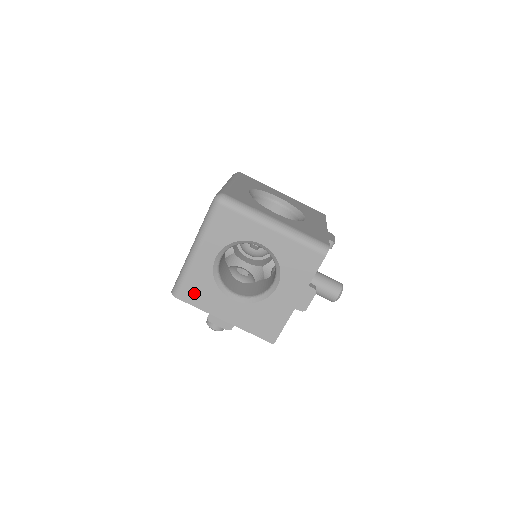
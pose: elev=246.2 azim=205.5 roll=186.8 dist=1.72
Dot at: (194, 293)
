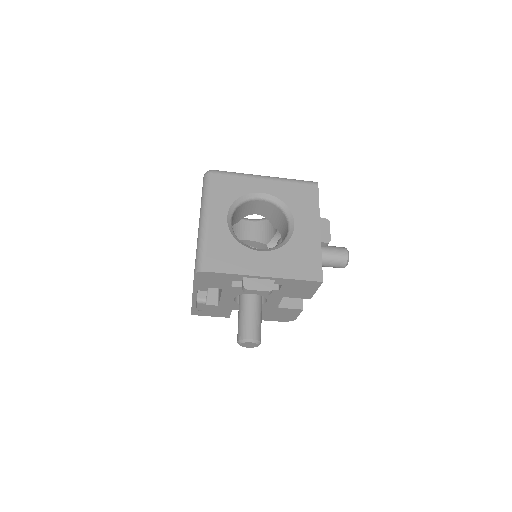
Dot at: (220, 259)
